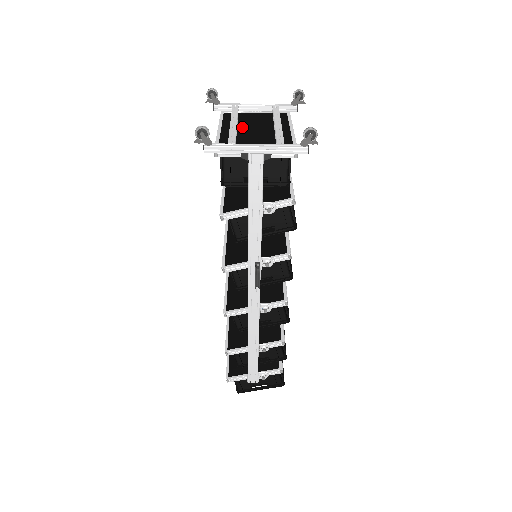
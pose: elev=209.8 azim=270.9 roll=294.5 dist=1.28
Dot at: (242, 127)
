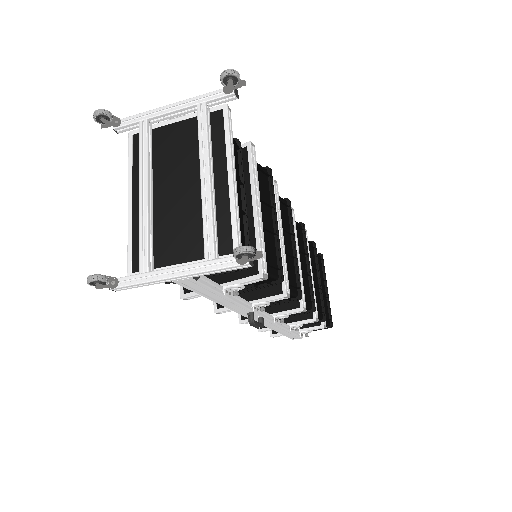
Dot at: (159, 185)
